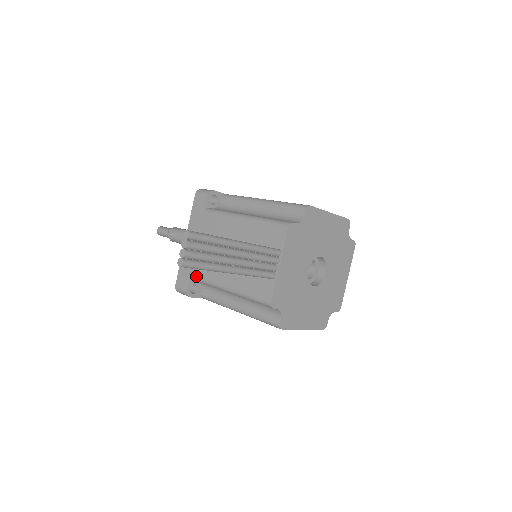
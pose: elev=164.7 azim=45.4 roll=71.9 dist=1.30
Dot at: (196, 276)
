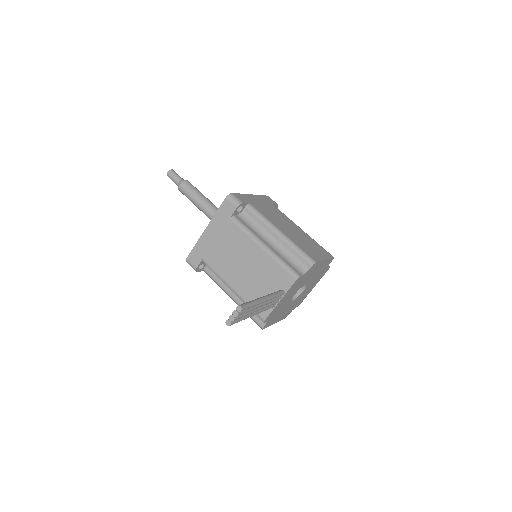
Dot at: (208, 264)
